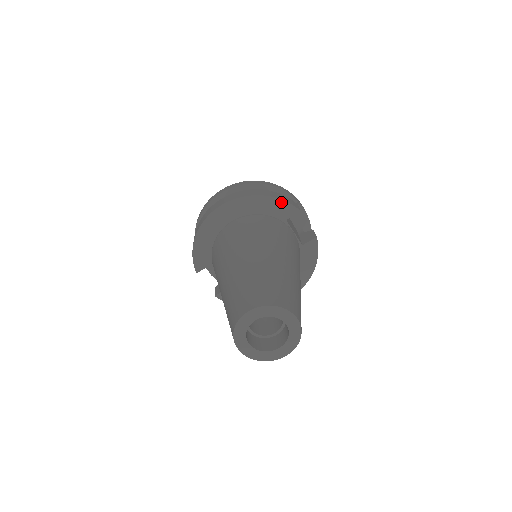
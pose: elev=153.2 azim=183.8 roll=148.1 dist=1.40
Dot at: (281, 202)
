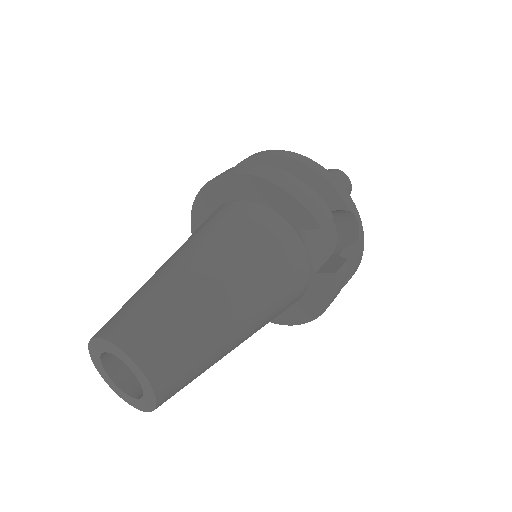
Dot at: (297, 204)
